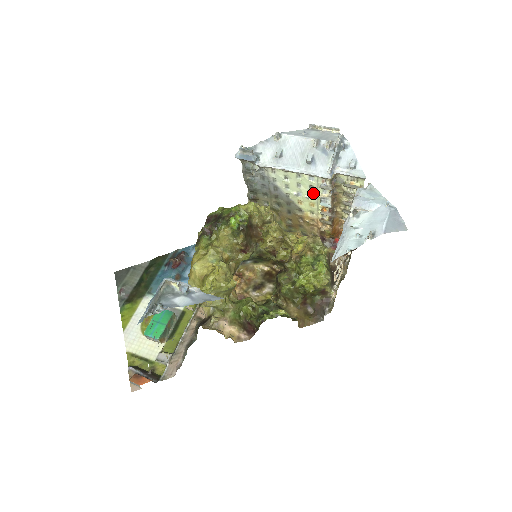
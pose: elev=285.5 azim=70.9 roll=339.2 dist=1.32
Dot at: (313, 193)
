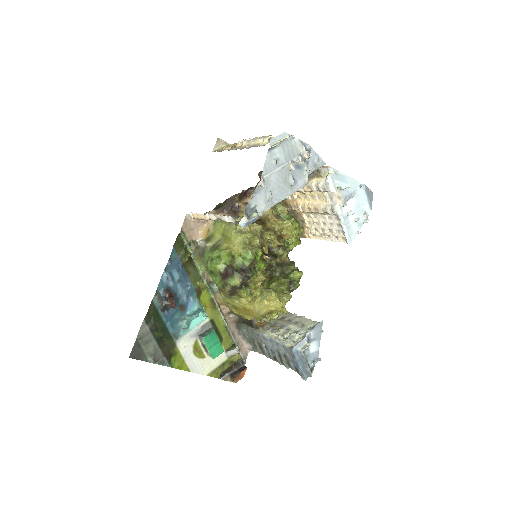
Dot at: occluded
